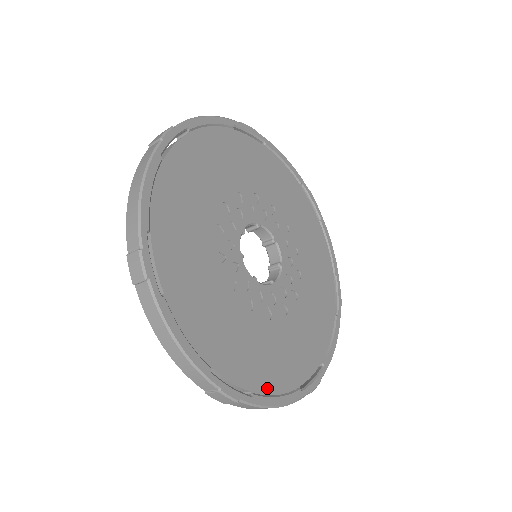
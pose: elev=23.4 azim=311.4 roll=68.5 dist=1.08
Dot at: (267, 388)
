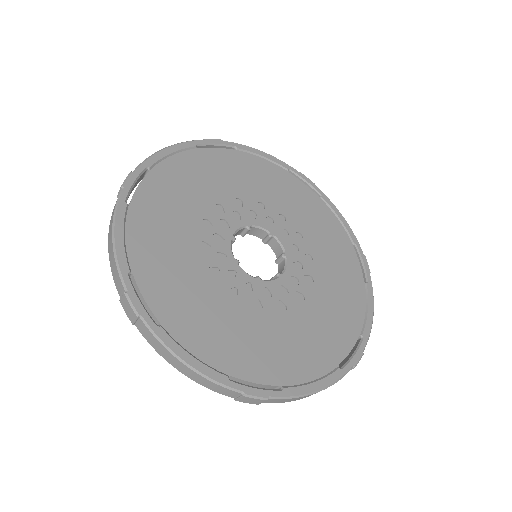
Dot at: (183, 338)
